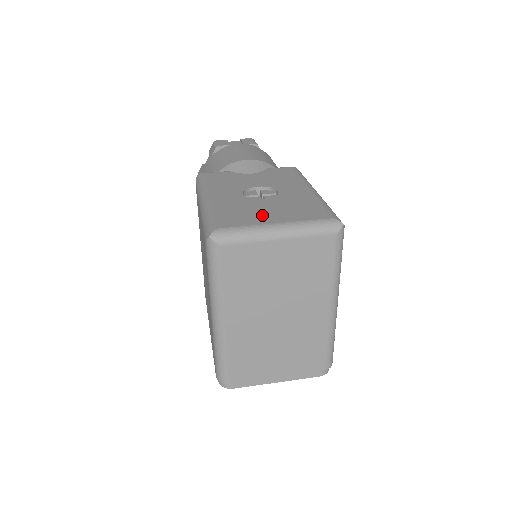
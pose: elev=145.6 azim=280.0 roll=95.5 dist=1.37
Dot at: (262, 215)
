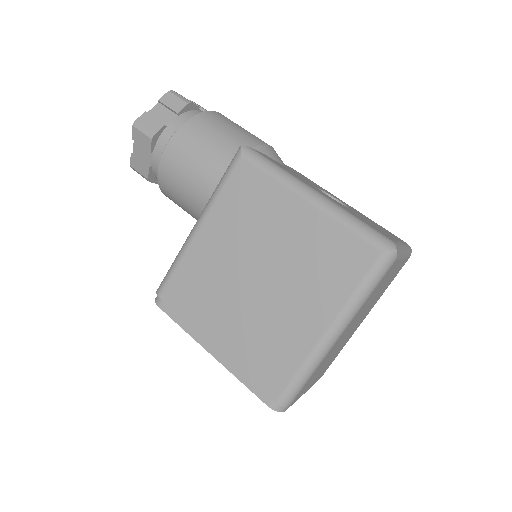
Dot at: (382, 230)
